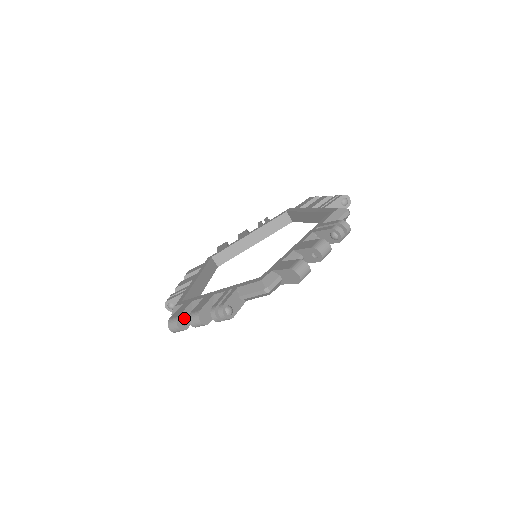
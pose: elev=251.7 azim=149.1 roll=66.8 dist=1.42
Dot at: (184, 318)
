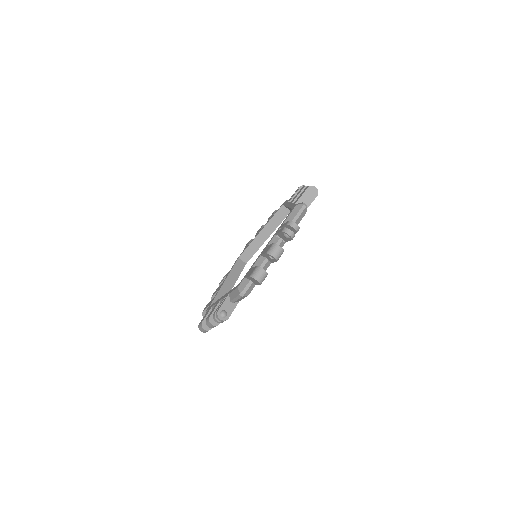
Dot at: occluded
